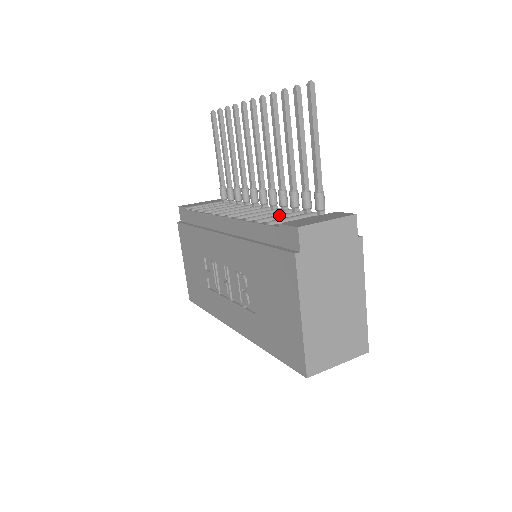
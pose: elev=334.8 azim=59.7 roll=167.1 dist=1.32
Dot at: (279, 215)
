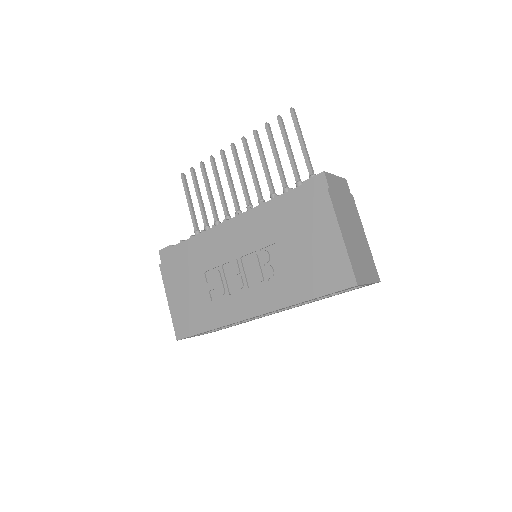
Dot at: occluded
